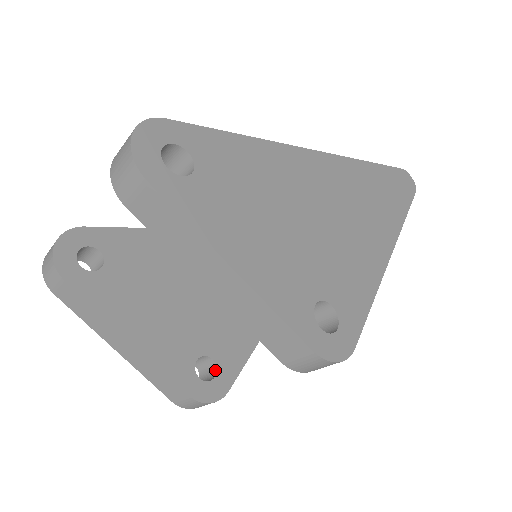
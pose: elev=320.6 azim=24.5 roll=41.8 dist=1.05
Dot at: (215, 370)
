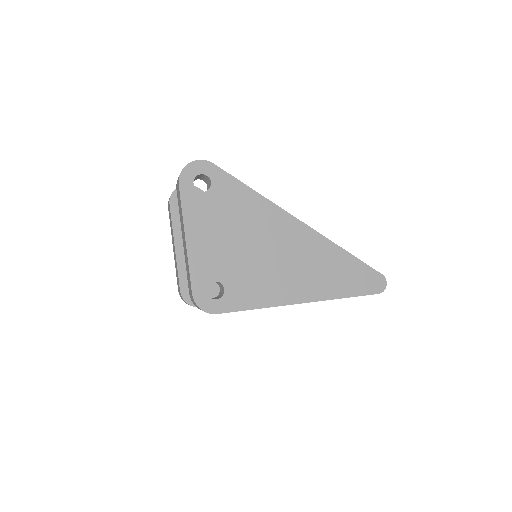
Dot at: occluded
